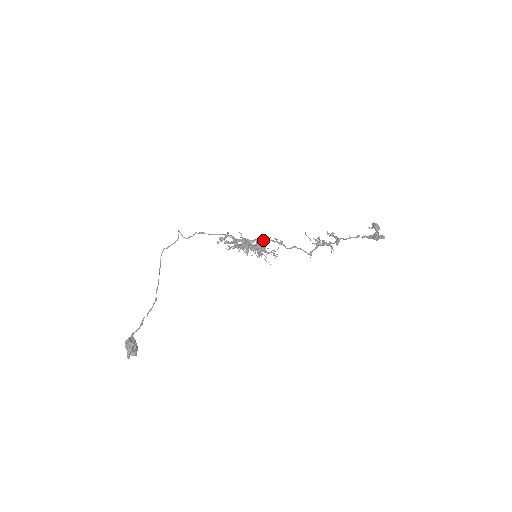
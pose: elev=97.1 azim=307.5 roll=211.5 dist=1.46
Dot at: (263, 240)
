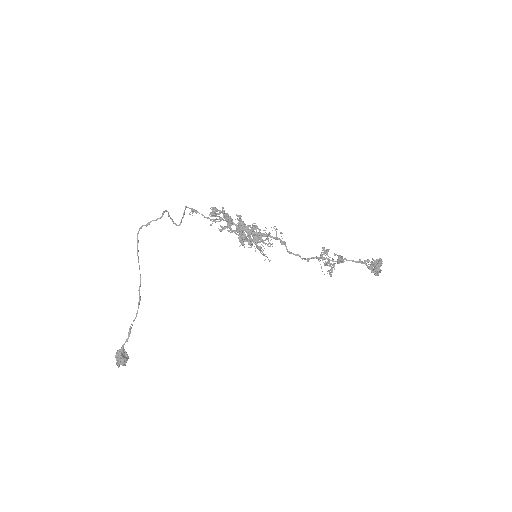
Dot at: occluded
